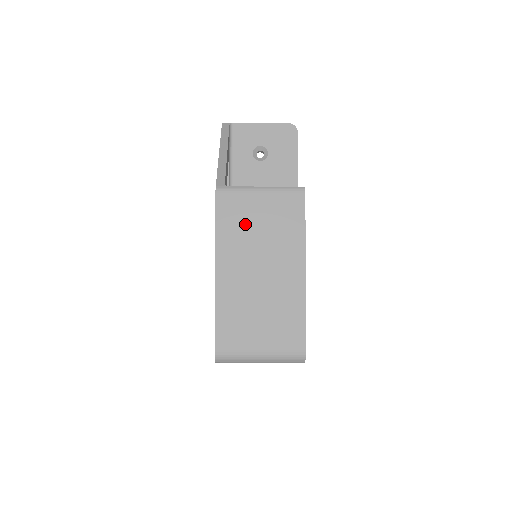
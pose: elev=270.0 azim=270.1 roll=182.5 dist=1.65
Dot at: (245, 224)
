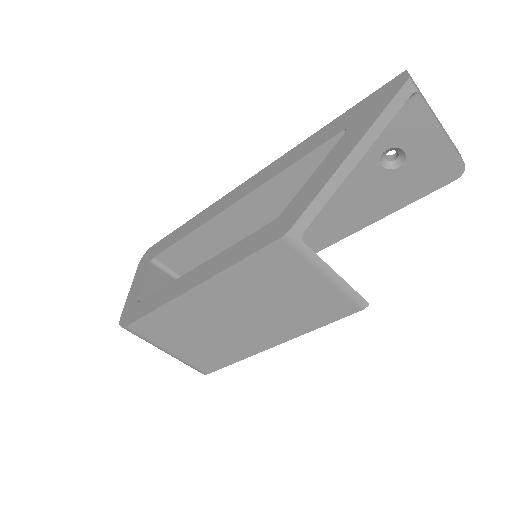
Dot at: (273, 283)
